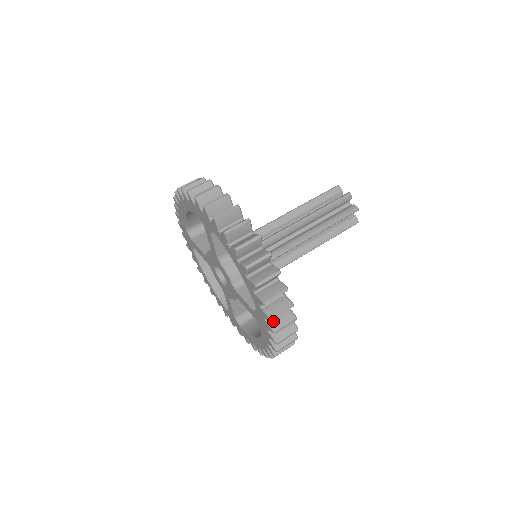
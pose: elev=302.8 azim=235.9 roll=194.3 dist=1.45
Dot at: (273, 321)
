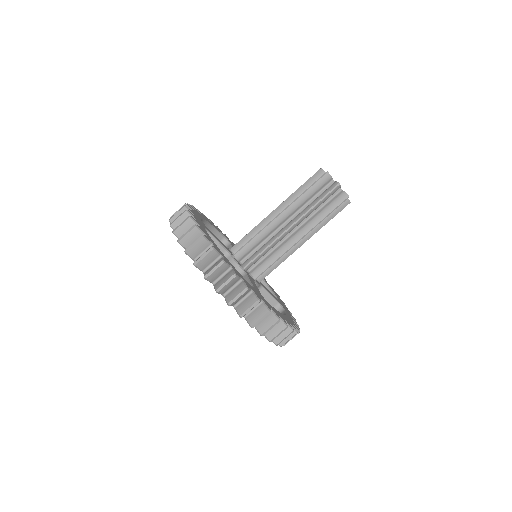
Dot at: (239, 307)
